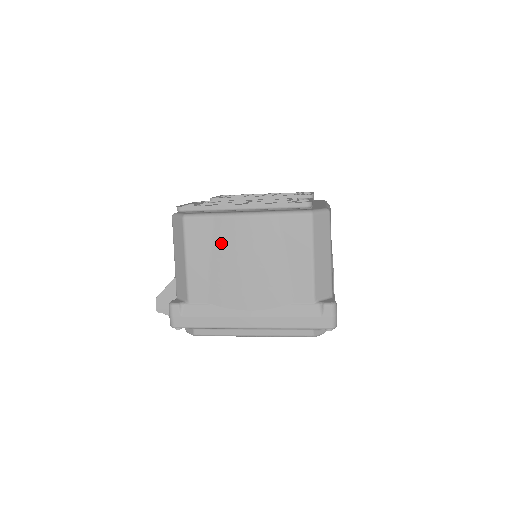
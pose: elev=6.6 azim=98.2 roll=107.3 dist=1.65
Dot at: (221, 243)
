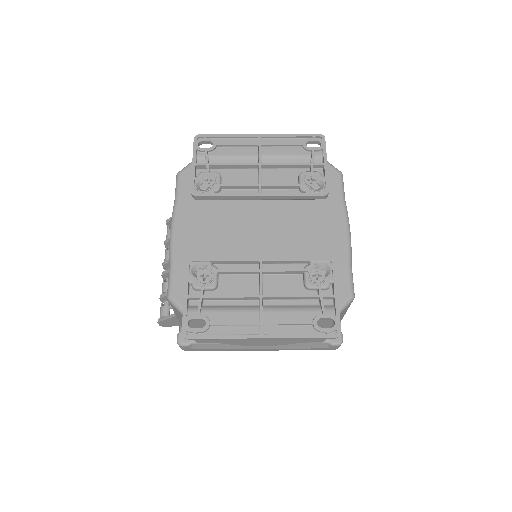
Dot at: occluded
